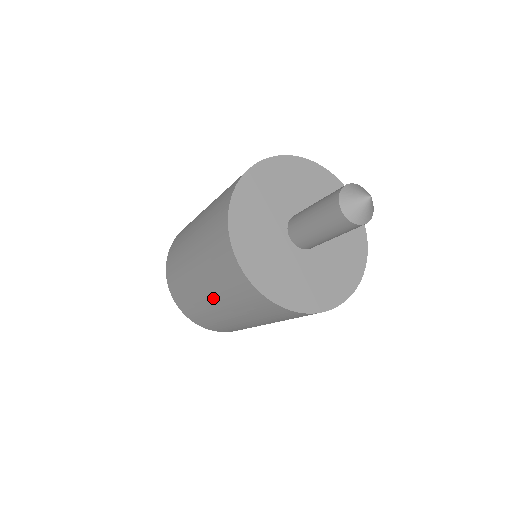
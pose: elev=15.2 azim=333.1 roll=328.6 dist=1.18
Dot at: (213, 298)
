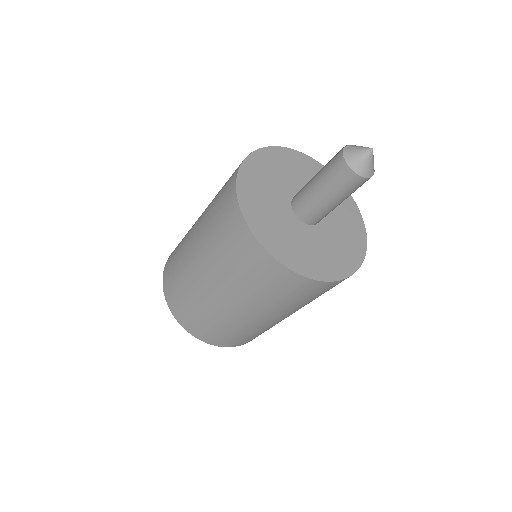
Dot at: (199, 250)
